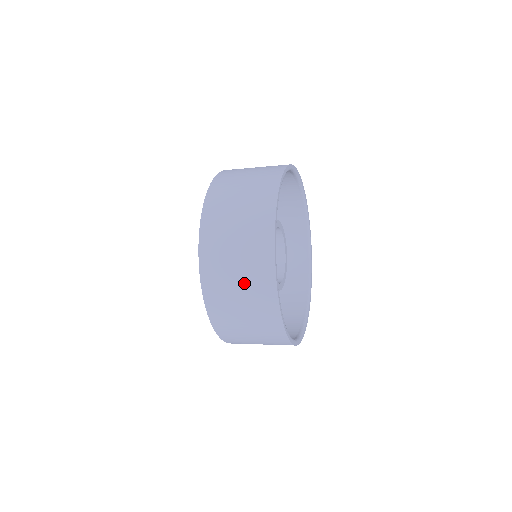
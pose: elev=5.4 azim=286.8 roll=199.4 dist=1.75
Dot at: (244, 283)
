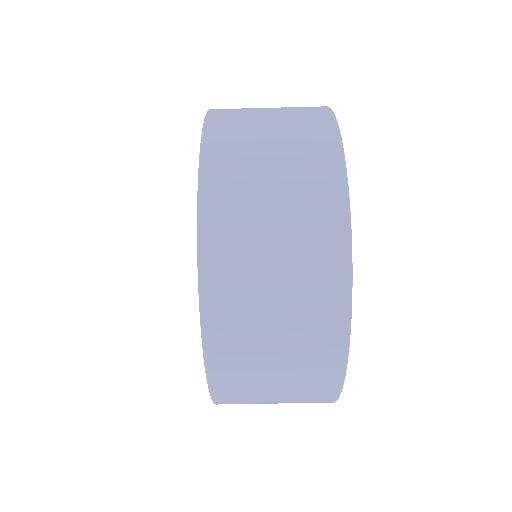
Dot at: (288, 308)
